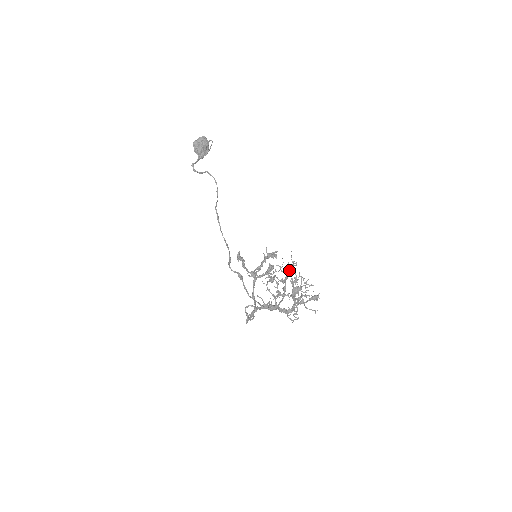
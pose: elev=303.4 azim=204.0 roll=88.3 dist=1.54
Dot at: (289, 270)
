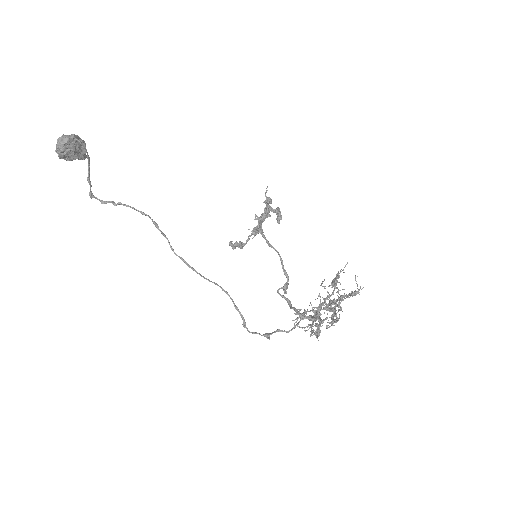
Dot at: (317, 315)
